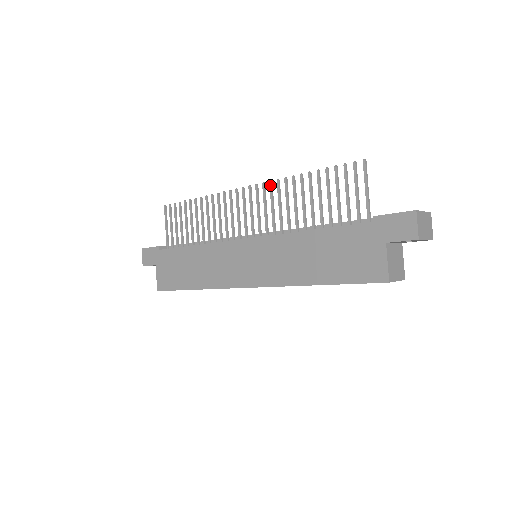
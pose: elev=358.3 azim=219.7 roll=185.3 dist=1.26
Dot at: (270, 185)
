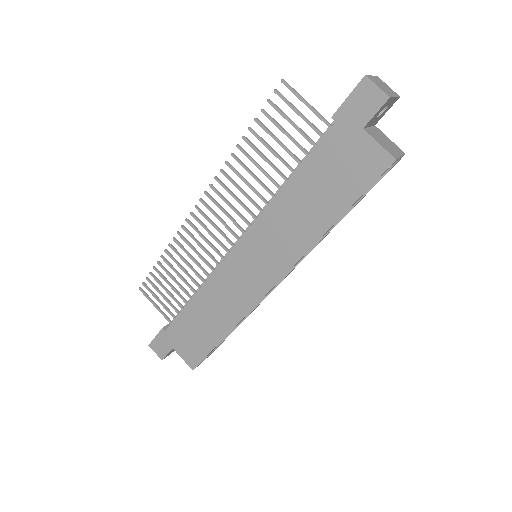
Dot at: (217, 181)
